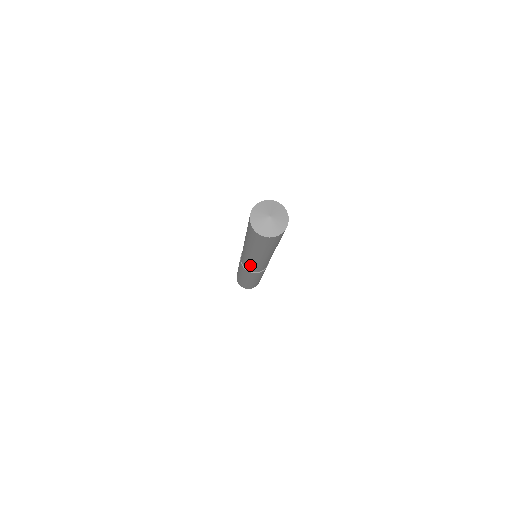
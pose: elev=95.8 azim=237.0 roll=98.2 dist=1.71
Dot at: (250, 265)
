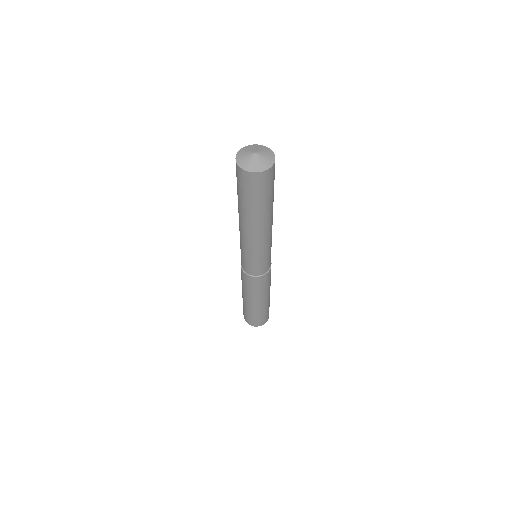
Dot at: (261, 259)
